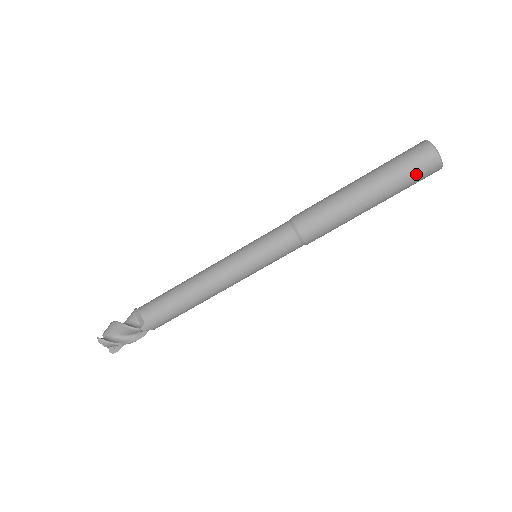
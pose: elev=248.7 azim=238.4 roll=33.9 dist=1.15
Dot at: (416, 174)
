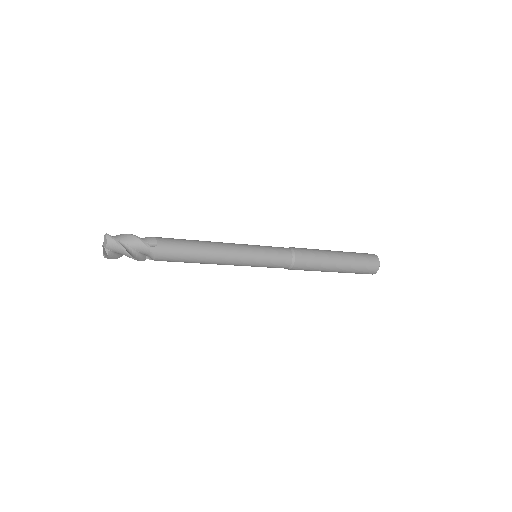
Dot at: occluded
